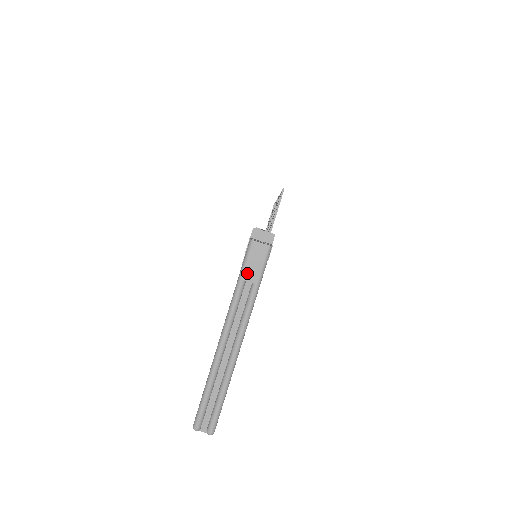
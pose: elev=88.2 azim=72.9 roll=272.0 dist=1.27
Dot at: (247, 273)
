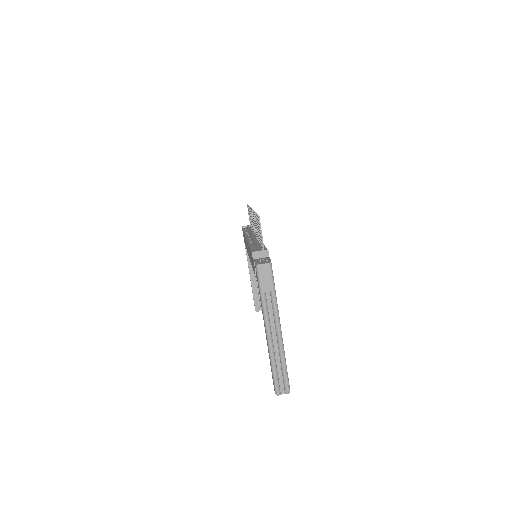
Dot at: (264, 286)
